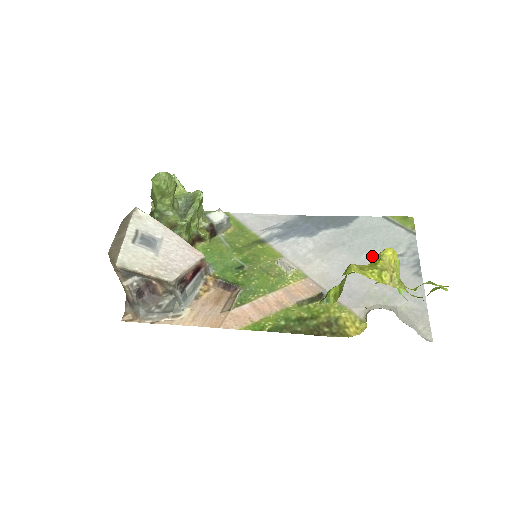
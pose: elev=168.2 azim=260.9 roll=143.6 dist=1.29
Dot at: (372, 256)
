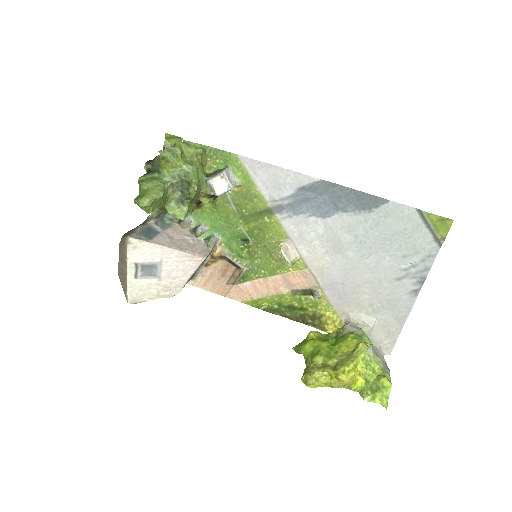
Dot at: (379, 261)
